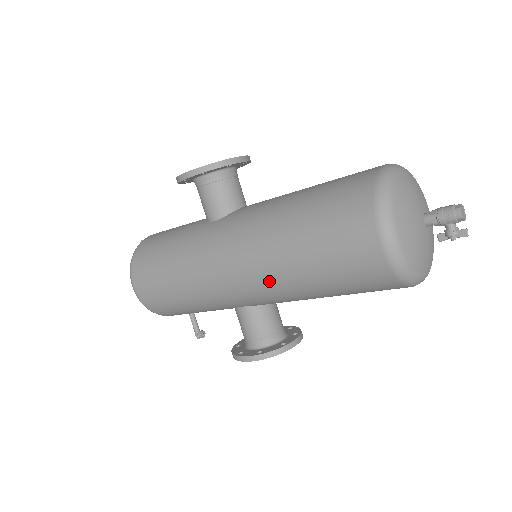
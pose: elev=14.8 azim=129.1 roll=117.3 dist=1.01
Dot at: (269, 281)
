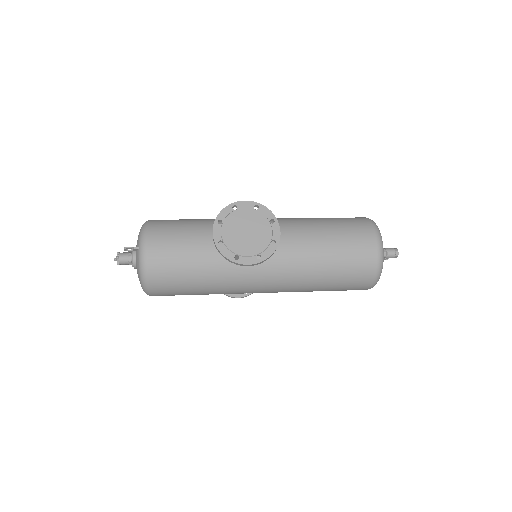
Dot at: occluded
